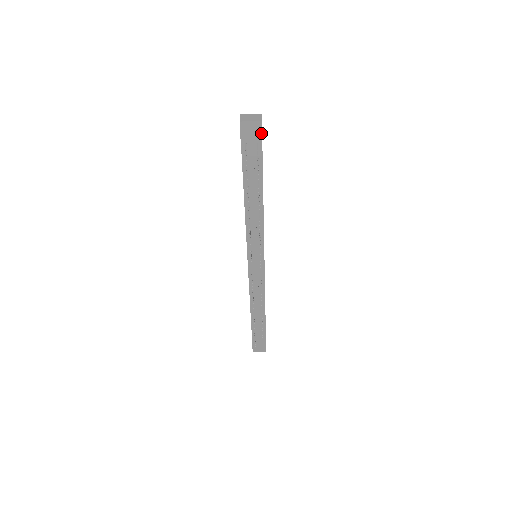
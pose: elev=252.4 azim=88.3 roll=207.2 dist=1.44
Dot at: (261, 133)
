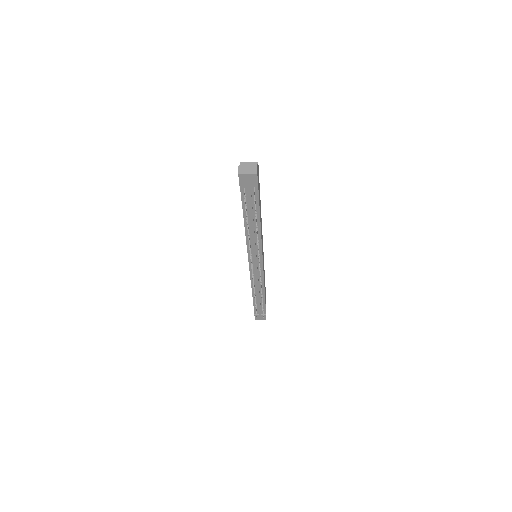
Dot at: (257, 181)
